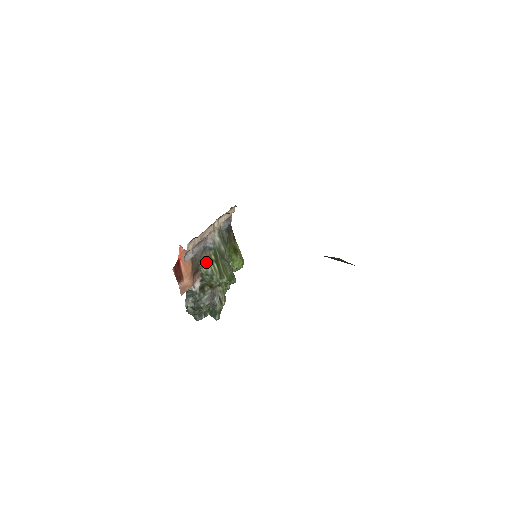
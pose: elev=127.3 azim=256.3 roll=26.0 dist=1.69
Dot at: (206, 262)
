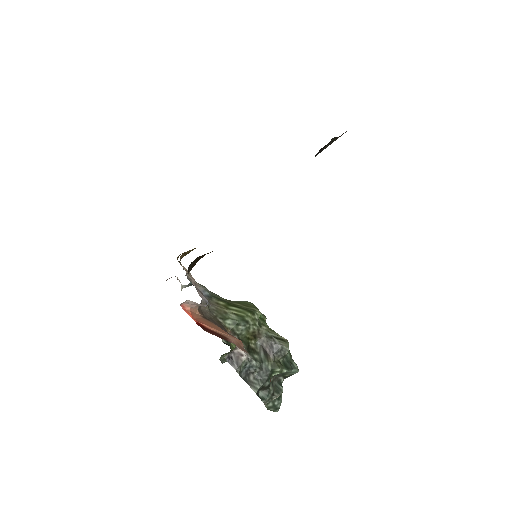
Dot at: (222, 313)
